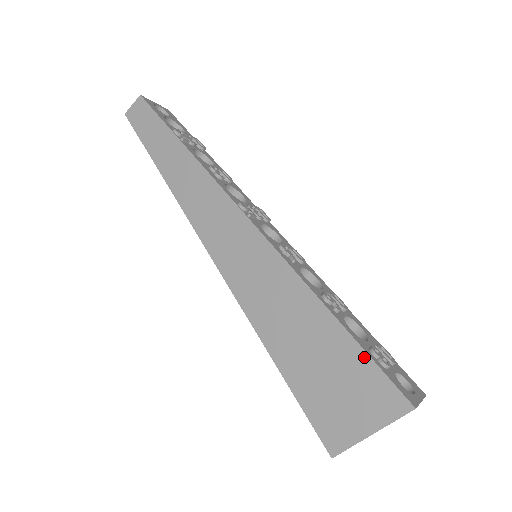
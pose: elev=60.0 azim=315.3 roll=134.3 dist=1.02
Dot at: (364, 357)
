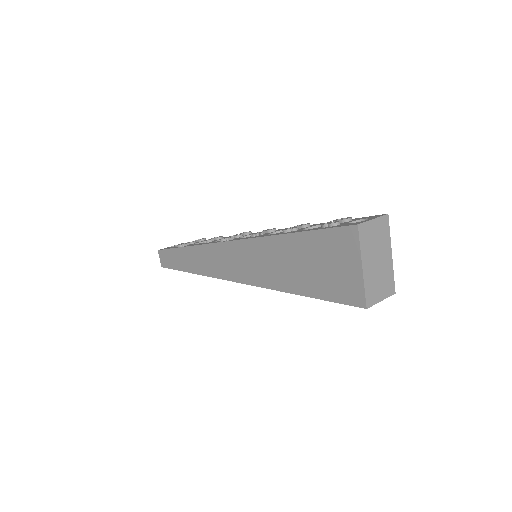
Dot at: (317, 234)
